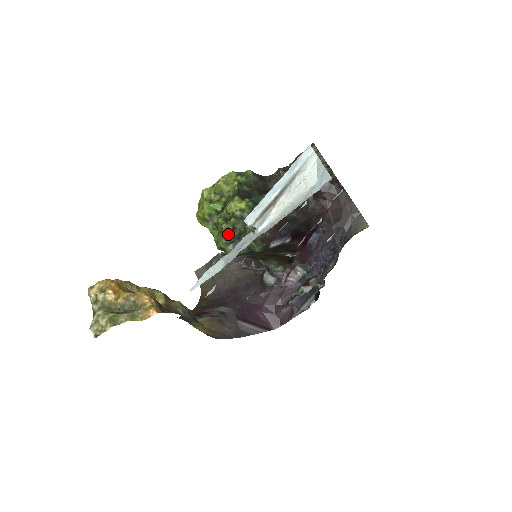
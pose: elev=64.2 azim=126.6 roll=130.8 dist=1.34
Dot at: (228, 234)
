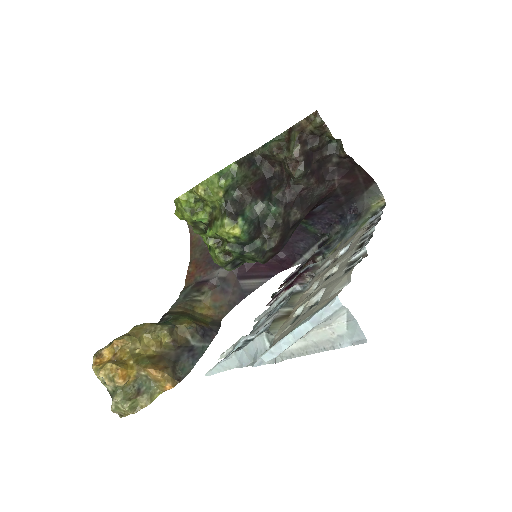
Dot at: (224, 261)
